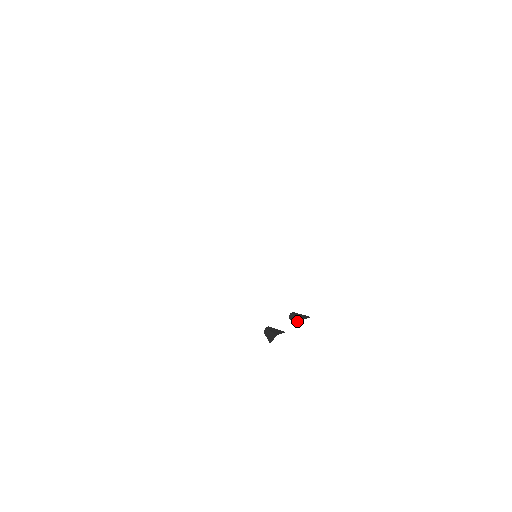
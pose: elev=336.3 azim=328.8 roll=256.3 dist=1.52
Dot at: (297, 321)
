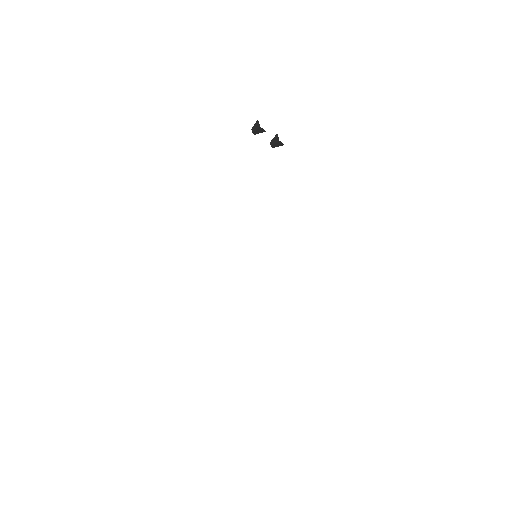
Dot at: occluded
